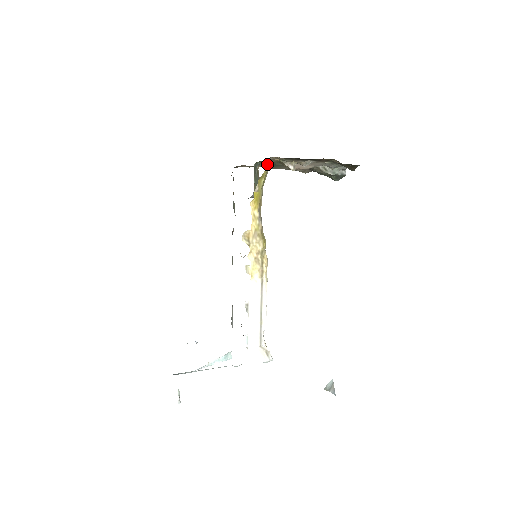
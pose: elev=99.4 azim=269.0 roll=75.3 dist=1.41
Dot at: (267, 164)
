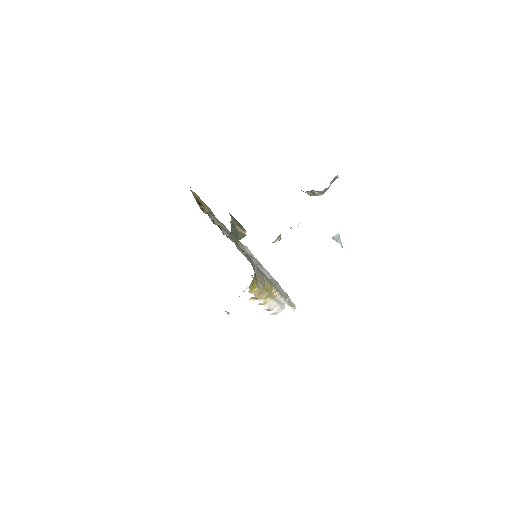
Dot at: occluded
